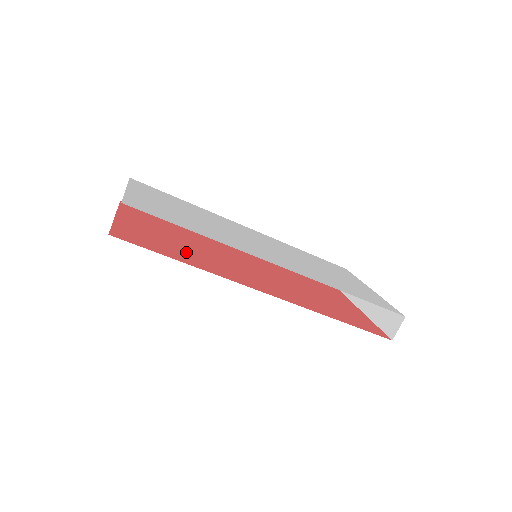
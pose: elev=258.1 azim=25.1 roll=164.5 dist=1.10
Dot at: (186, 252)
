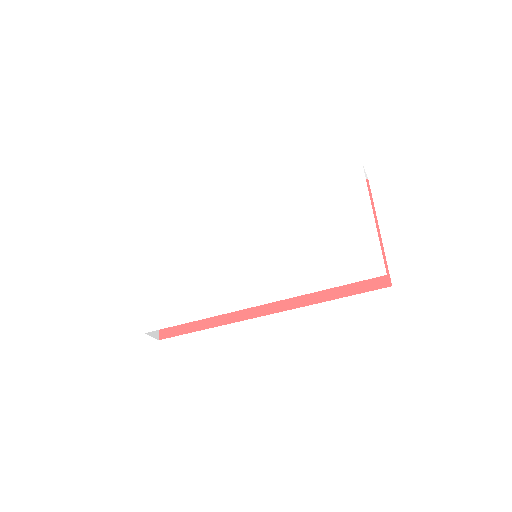
Dot at: occluded
